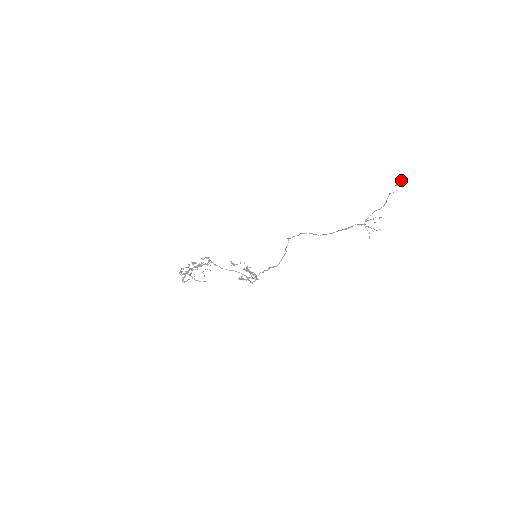
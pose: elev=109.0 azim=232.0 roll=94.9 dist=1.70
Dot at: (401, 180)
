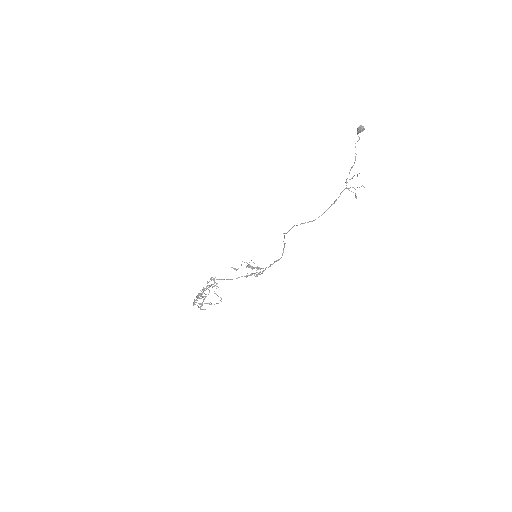
Dot at: (361, 127)
